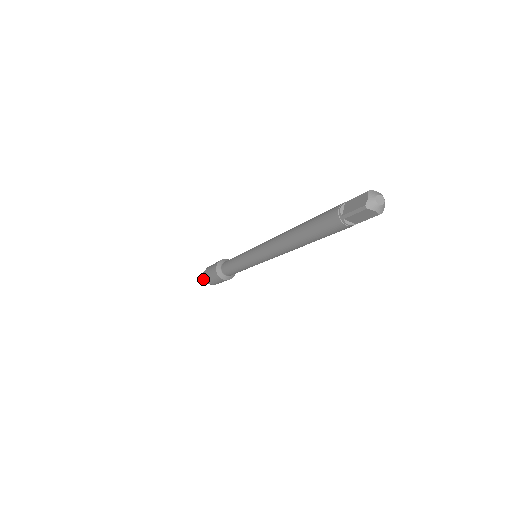
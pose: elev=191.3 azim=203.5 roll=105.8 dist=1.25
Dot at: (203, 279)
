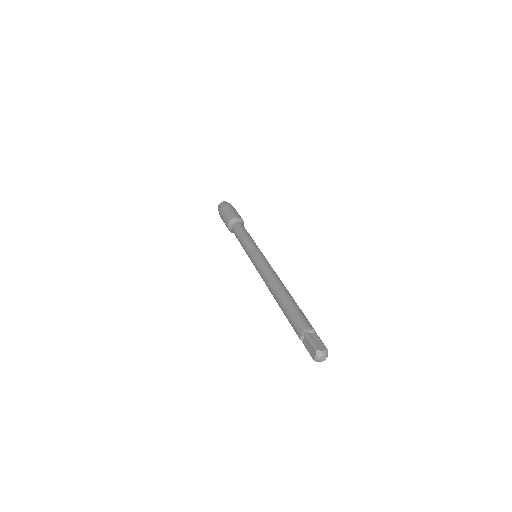
Dot at: occluded
